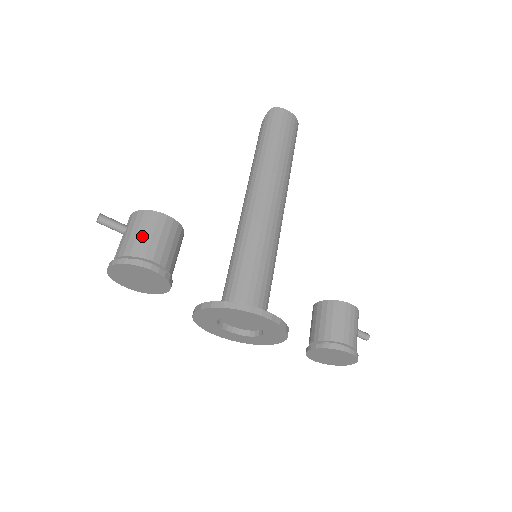
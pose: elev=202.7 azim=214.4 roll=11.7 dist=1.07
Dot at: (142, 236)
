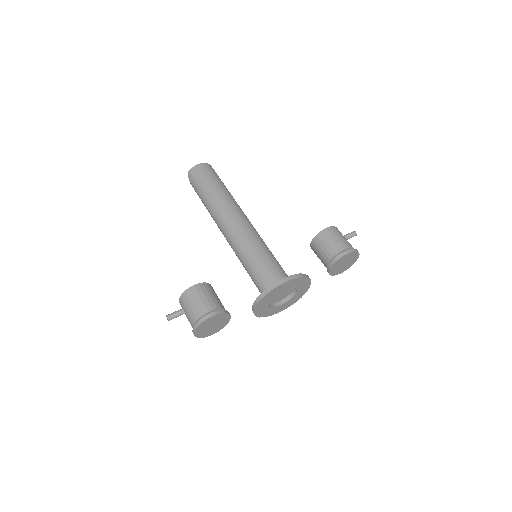
Dot at: (193, 306)
